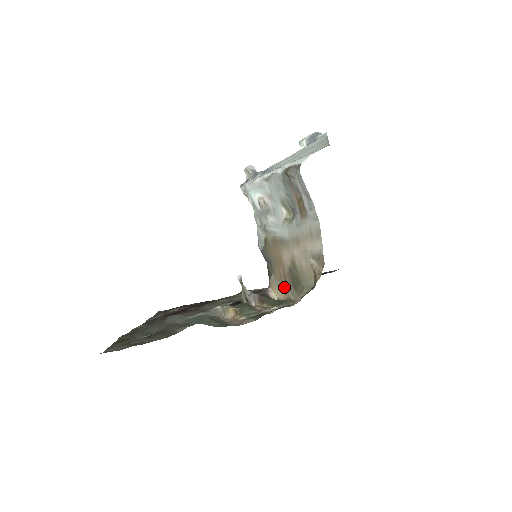
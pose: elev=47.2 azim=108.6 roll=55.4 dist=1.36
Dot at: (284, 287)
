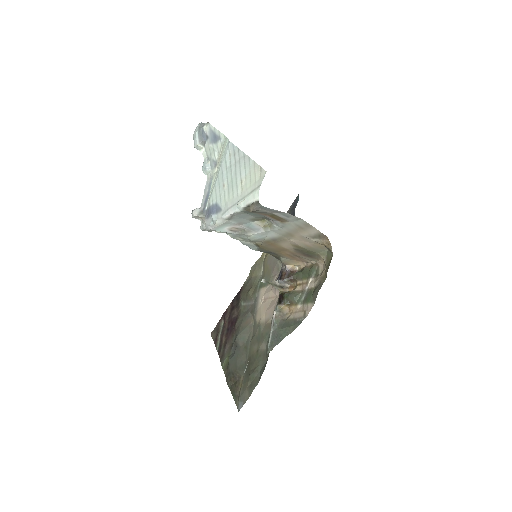
Dot at: (298, 259)
